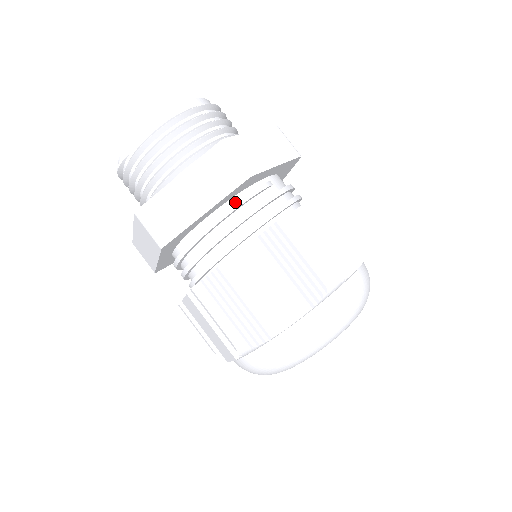
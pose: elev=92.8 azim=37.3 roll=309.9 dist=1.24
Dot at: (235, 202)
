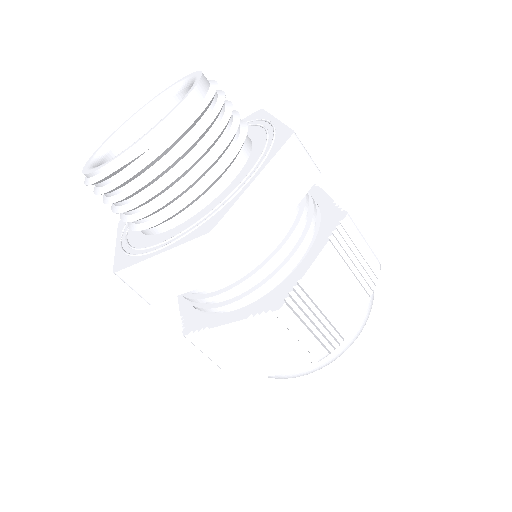
Dot at: occluded
